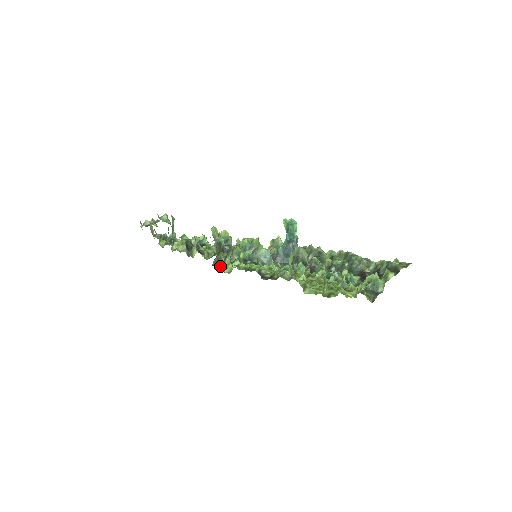
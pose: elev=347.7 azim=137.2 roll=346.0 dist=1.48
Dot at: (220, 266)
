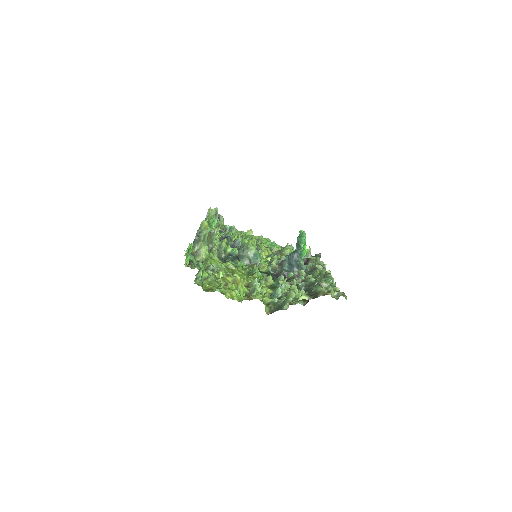
Dot at: occluded
